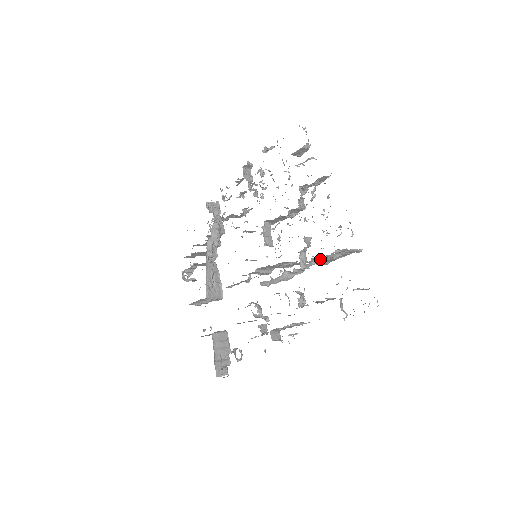
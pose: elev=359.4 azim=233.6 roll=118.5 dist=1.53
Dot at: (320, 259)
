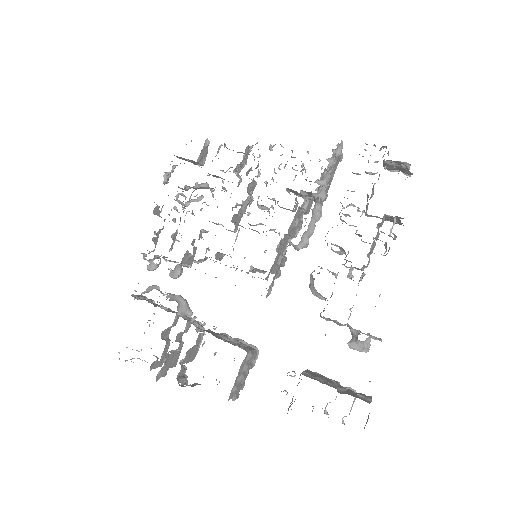
Dot at: (330, 165)
